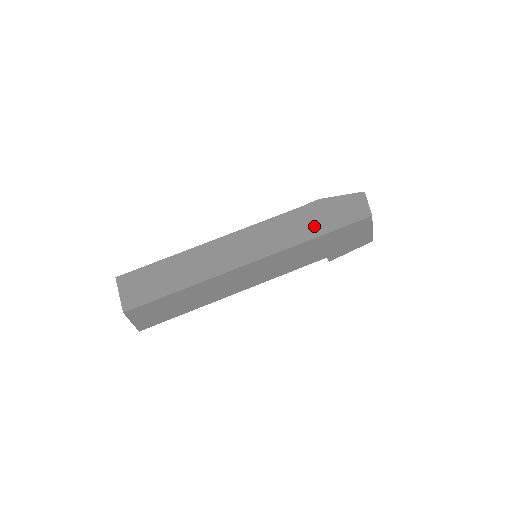
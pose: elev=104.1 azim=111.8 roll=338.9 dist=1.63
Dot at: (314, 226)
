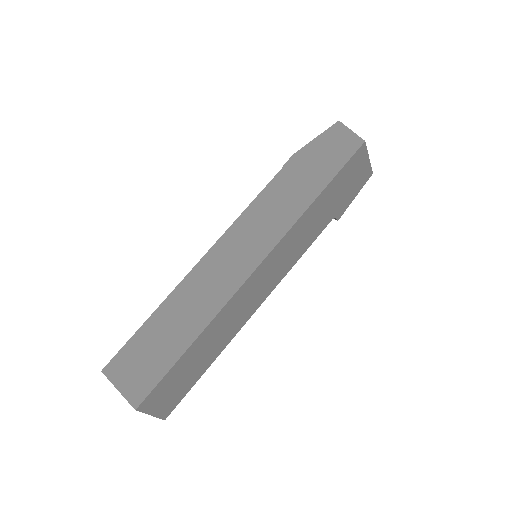
Dot at: (307, 186)
